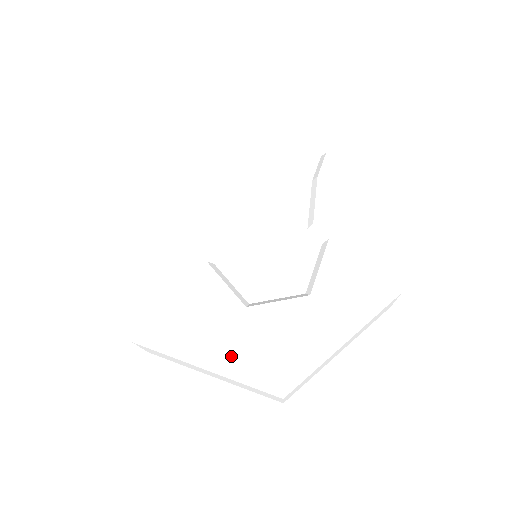
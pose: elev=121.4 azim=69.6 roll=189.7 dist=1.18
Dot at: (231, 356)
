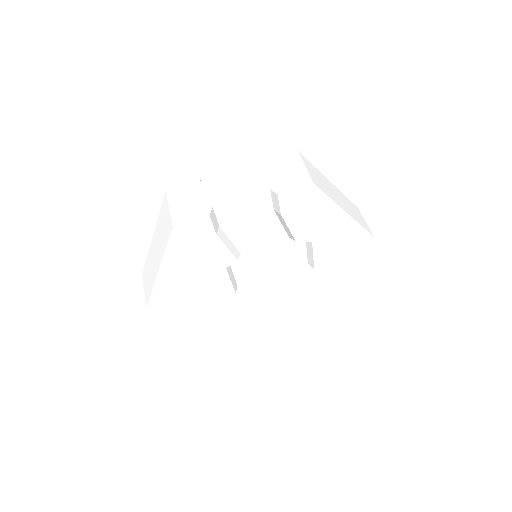
Dot at: (283, 309)
